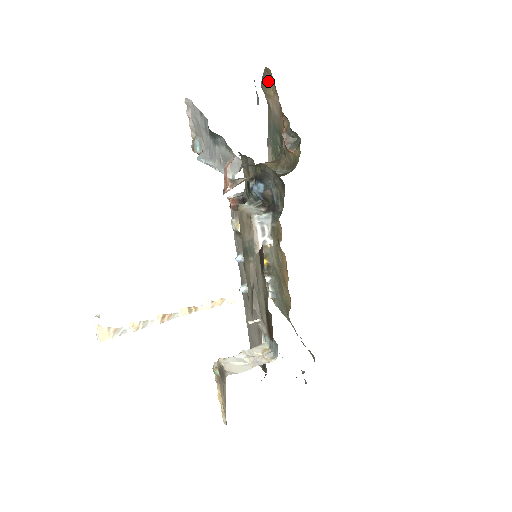
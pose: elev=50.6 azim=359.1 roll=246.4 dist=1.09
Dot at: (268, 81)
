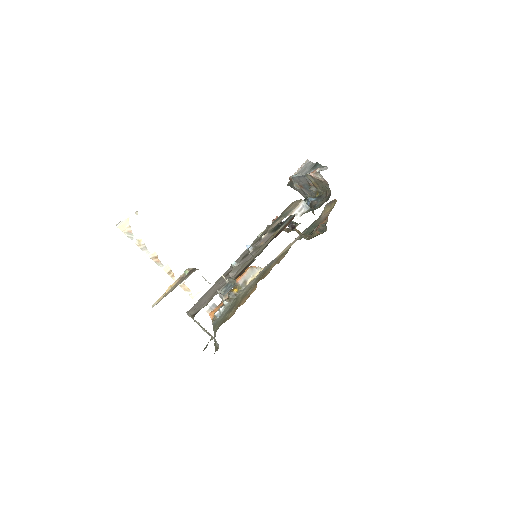
Dot at: (331, 205)
